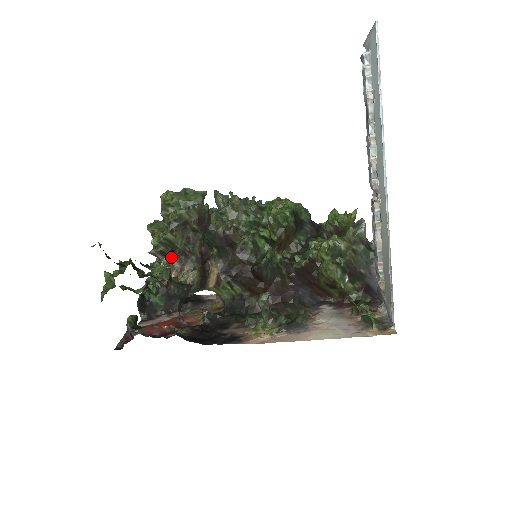
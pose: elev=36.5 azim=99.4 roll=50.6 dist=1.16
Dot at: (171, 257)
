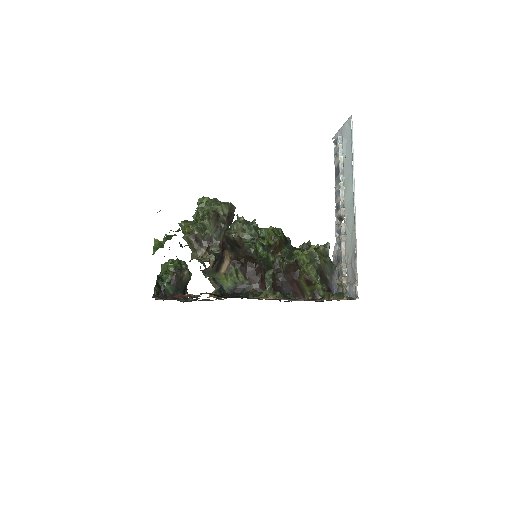
Dot at: (200, 241)
